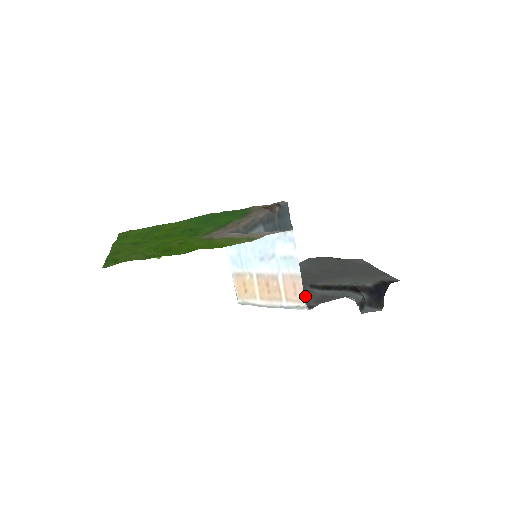
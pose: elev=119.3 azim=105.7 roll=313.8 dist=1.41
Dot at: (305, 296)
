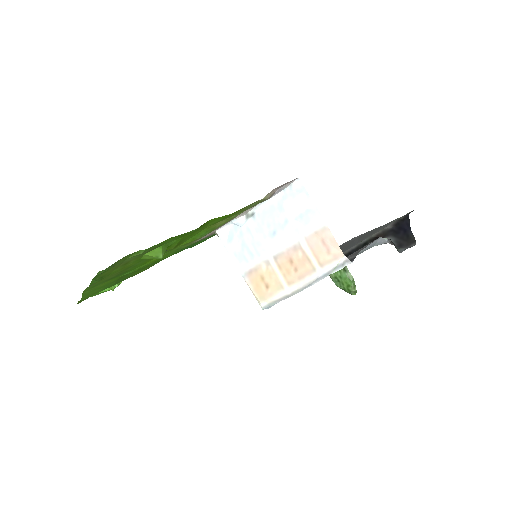
Dot at: occluded
